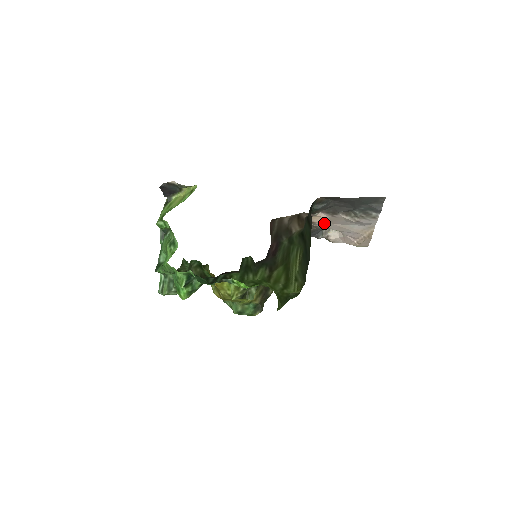
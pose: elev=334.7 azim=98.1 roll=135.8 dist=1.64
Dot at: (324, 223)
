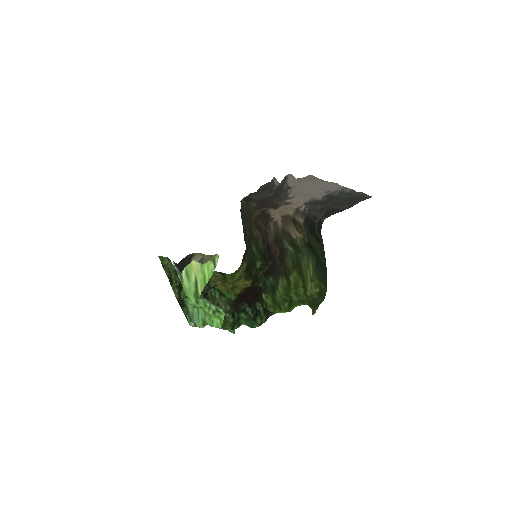
Dot at: (296, 196)
